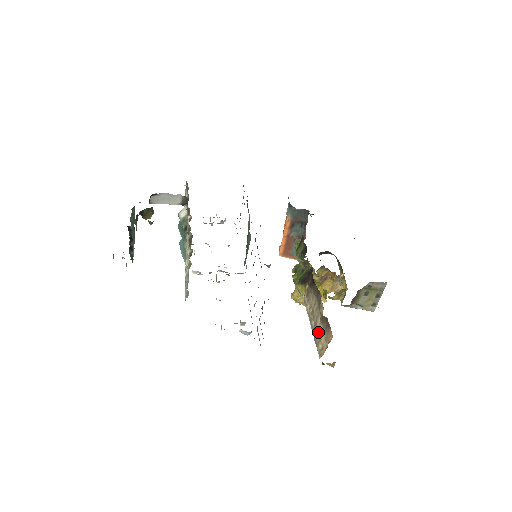
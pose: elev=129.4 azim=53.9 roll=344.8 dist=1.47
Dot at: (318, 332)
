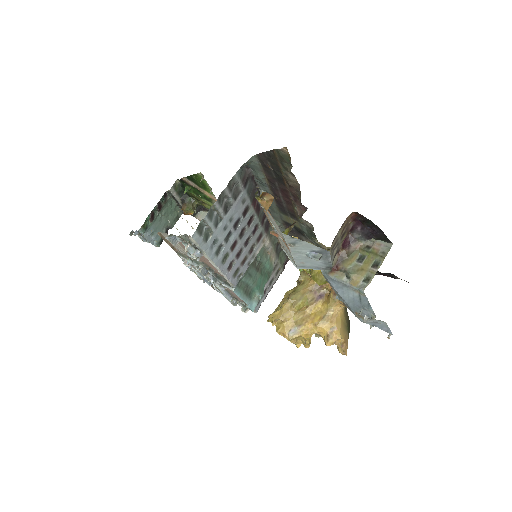
Dot at: occluded
